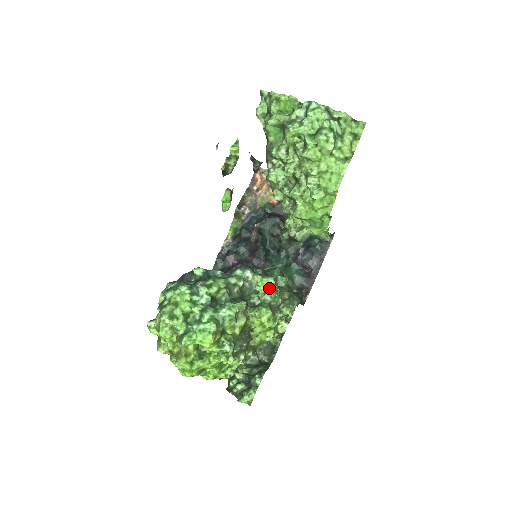
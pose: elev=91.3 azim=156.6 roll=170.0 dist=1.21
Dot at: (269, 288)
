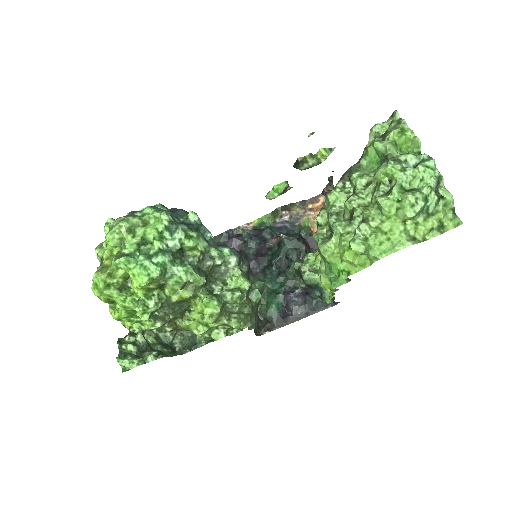
Dot at: (238, 289)
